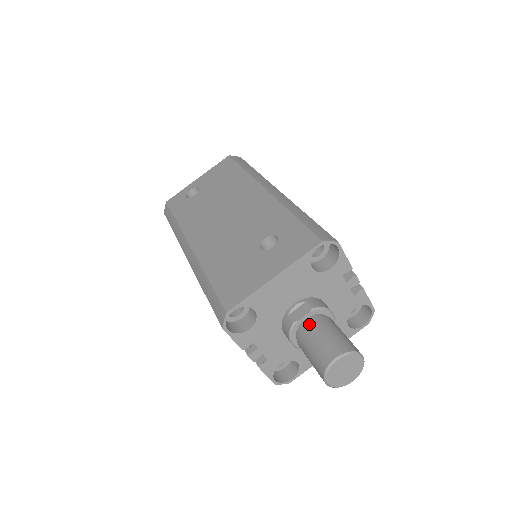
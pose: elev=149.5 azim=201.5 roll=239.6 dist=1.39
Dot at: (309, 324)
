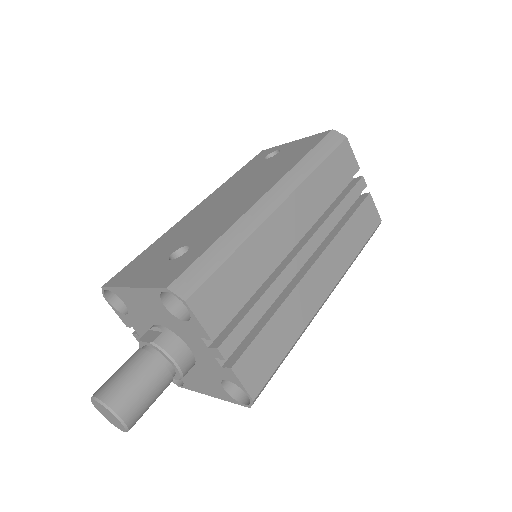
Dot at: (138, 352)
